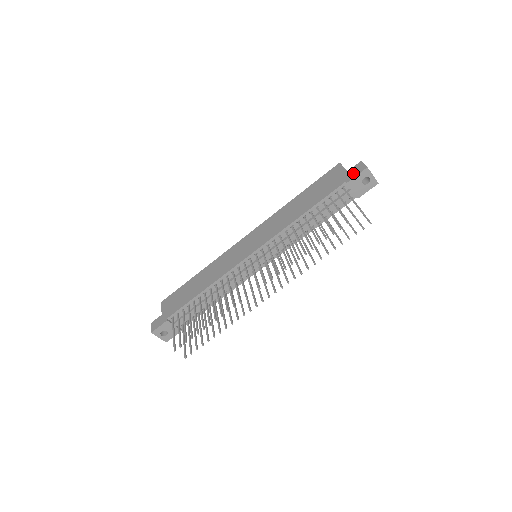
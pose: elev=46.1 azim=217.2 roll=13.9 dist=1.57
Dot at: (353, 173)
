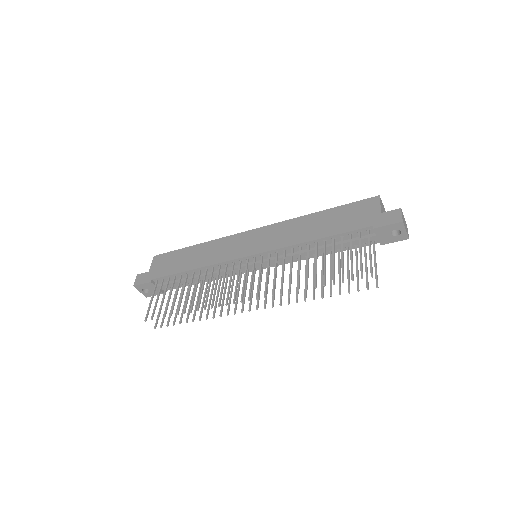
Dot at: (385, 220)
